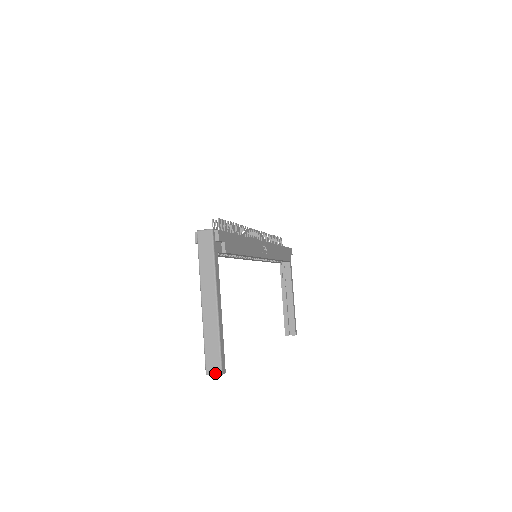
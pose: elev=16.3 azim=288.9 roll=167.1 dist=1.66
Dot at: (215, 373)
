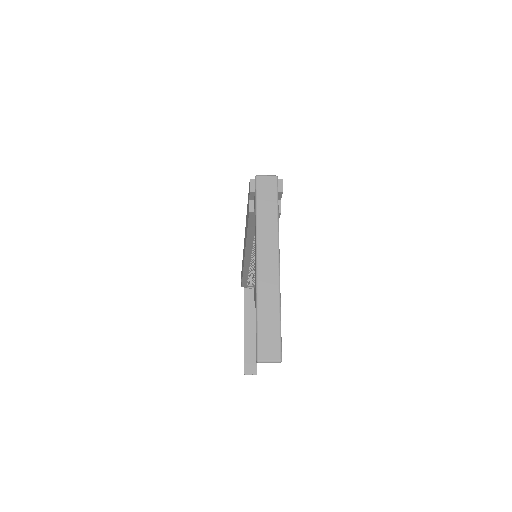
Dot at: (272, 359)
